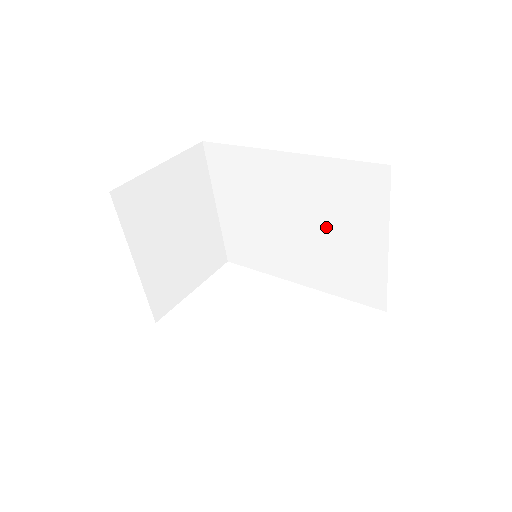
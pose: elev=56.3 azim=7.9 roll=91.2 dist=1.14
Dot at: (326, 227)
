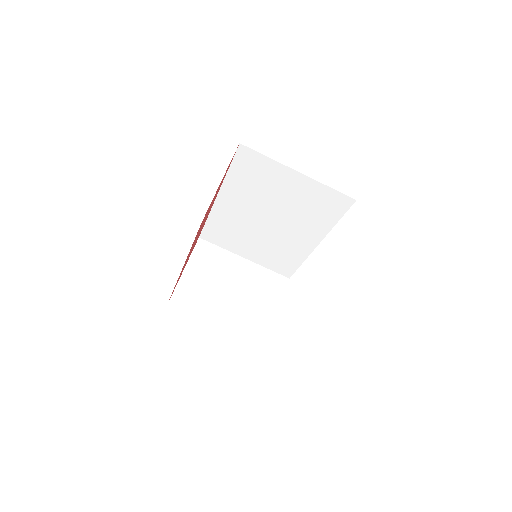
Dot at: (275, 202)
